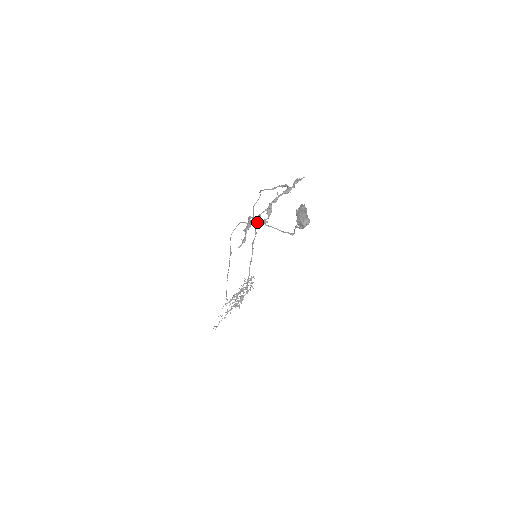
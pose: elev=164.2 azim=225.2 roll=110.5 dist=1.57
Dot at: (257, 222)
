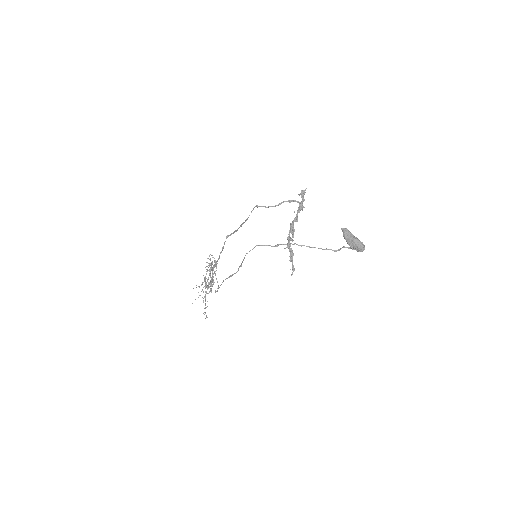
Dot at: occluded
